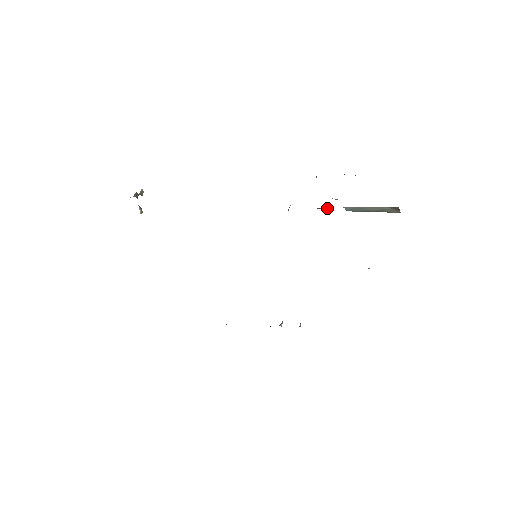
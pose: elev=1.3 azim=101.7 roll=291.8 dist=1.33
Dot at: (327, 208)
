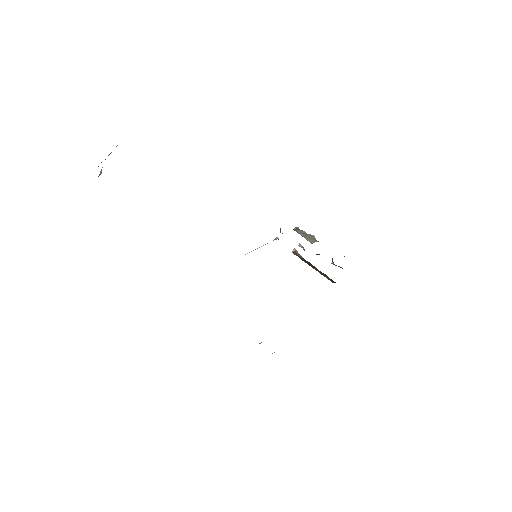
Dot at: occluded
